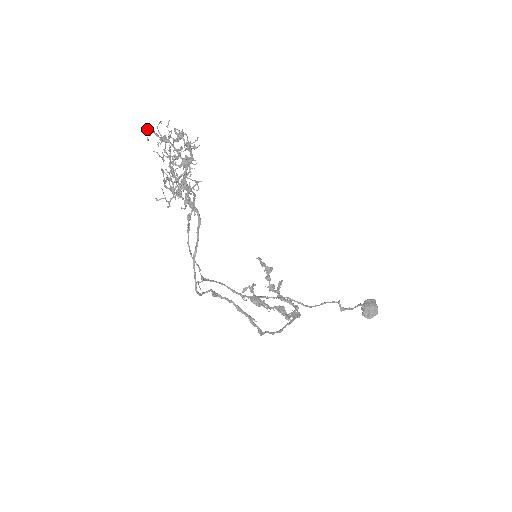
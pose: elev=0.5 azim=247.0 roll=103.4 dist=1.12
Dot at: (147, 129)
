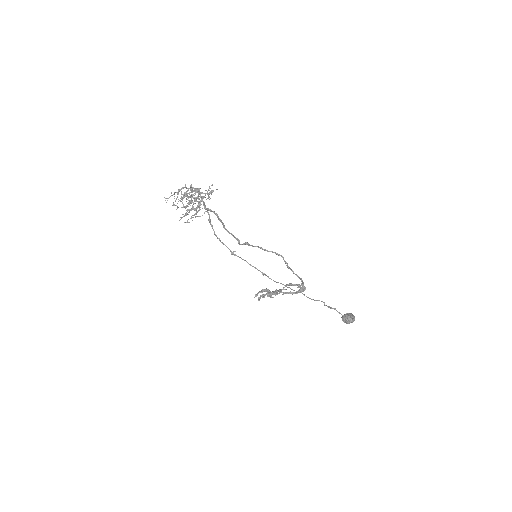
Dot at: occluded
